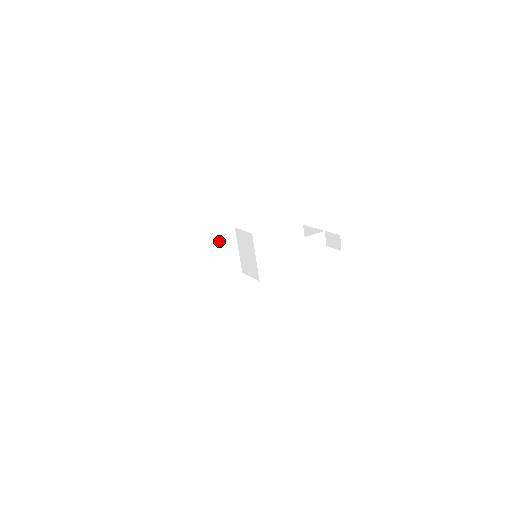
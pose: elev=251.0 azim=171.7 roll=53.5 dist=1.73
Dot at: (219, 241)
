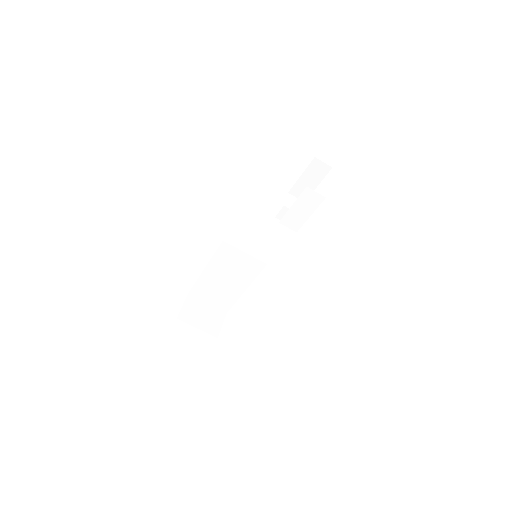
Dot at: (223, 256)
